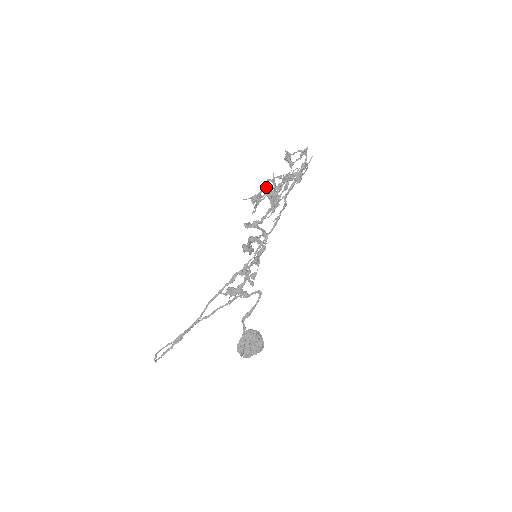
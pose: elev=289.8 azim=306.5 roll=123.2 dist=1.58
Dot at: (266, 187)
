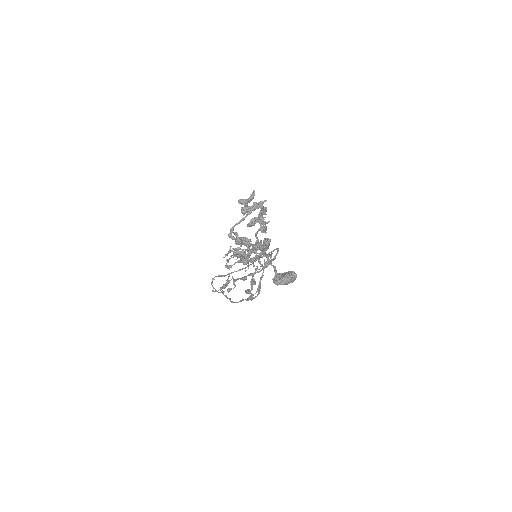
Dot at: (230, 249)
